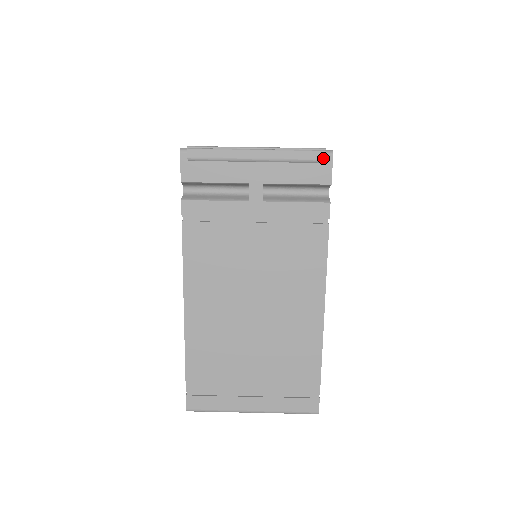
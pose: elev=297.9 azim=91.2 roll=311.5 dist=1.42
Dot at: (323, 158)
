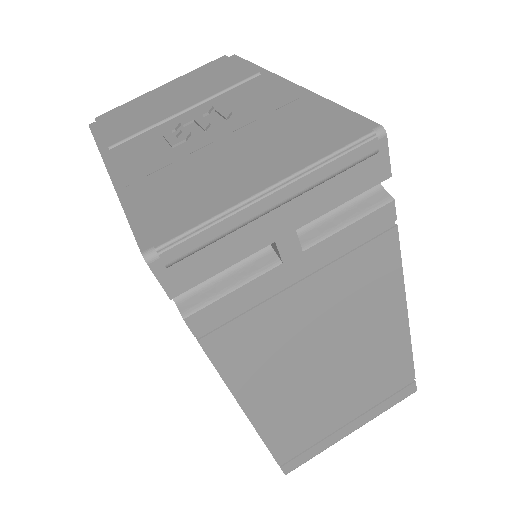
Dot at: (375, 149)
